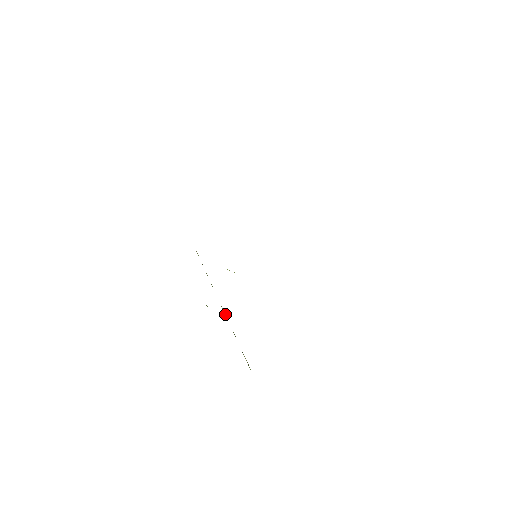
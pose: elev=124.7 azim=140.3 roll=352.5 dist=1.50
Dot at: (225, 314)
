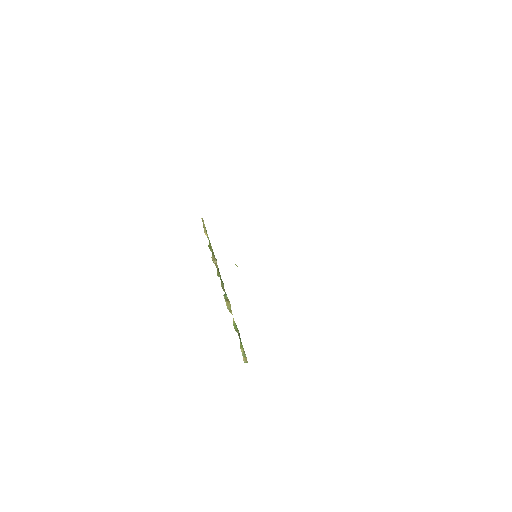
Dot at: (229, 307)
